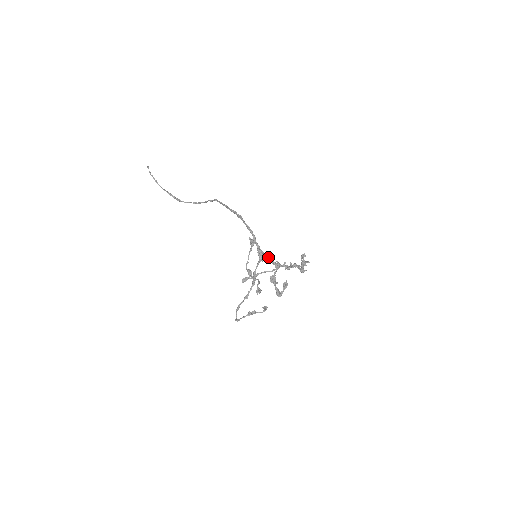
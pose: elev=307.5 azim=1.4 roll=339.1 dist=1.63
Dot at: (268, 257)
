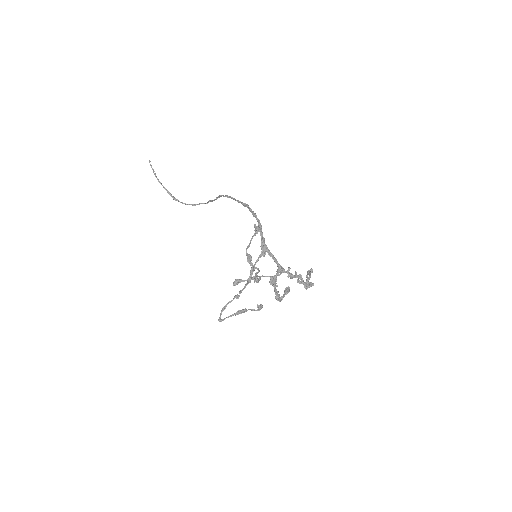
Dot at: (272, 254)
